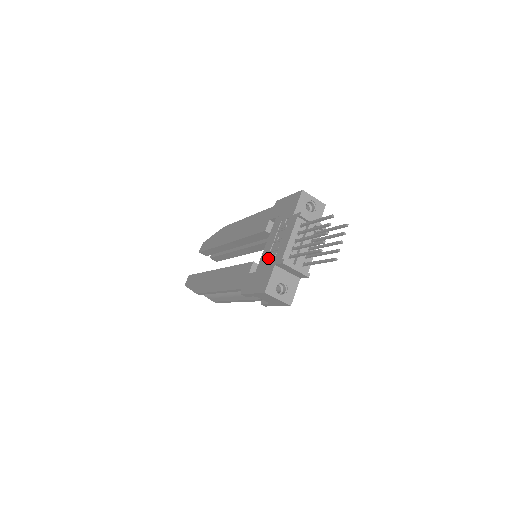
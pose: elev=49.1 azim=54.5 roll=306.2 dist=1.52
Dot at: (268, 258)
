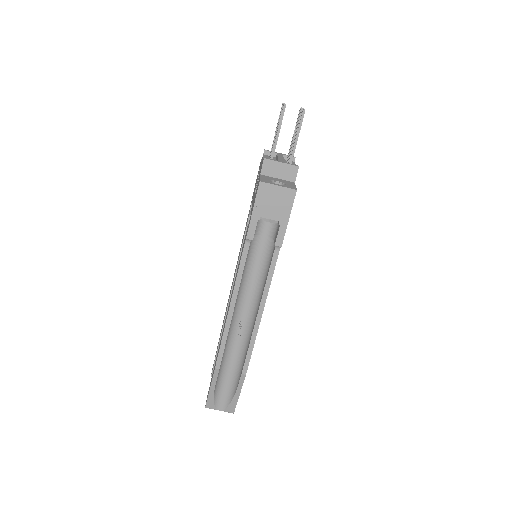
Dot at: occluded
